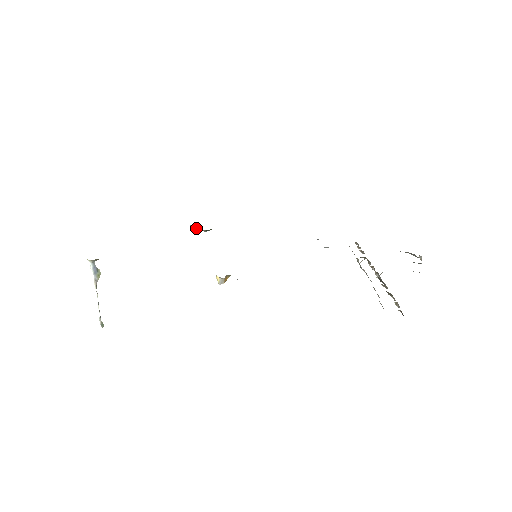
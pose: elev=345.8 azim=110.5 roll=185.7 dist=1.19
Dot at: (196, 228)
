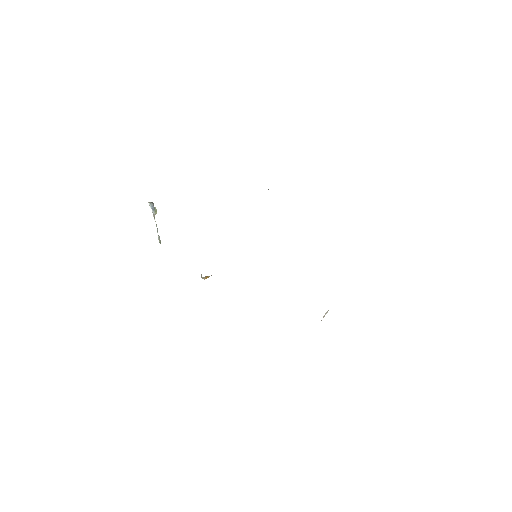
Dot at: occluded
